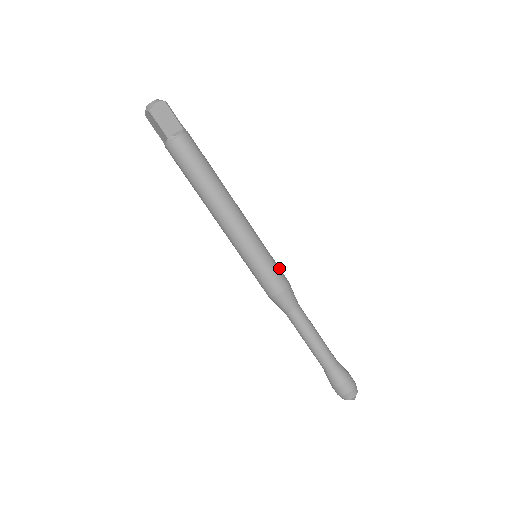
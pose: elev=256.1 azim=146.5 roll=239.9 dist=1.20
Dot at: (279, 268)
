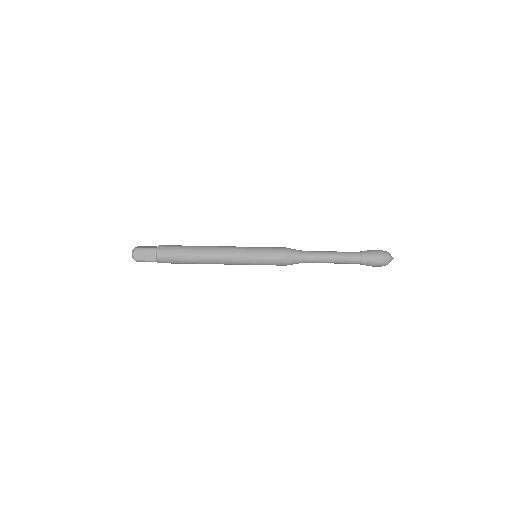
Dot at: occluded
